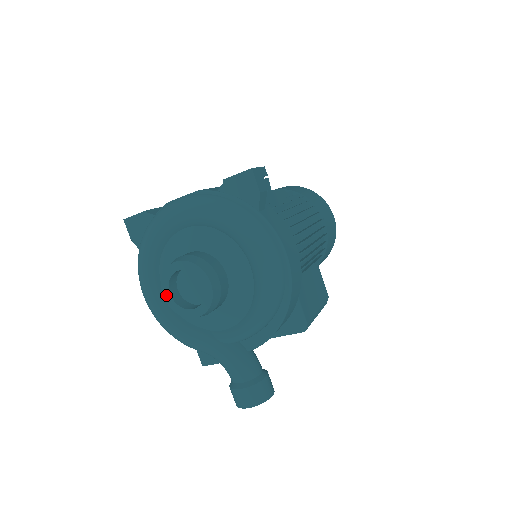
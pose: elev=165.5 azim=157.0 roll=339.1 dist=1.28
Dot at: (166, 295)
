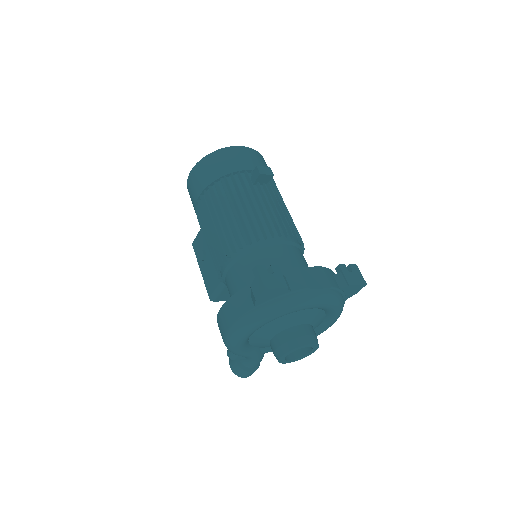
Dot at: (284, 356)
